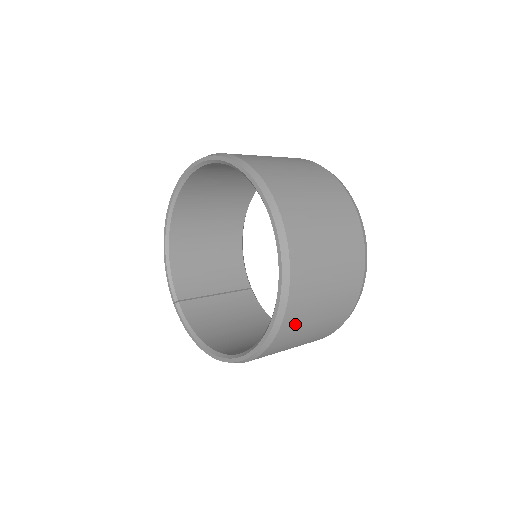
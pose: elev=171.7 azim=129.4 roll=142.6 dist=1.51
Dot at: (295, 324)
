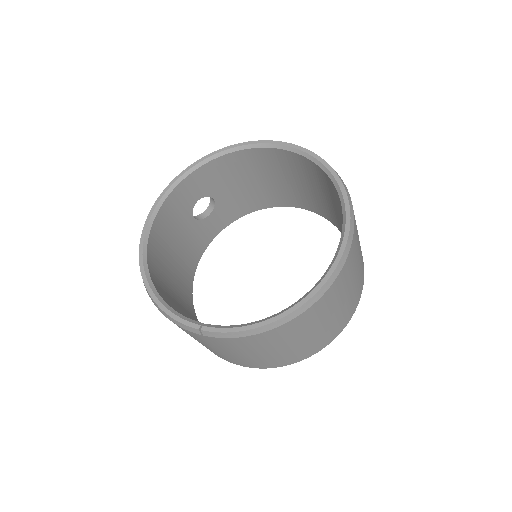
Dot at: occluded
